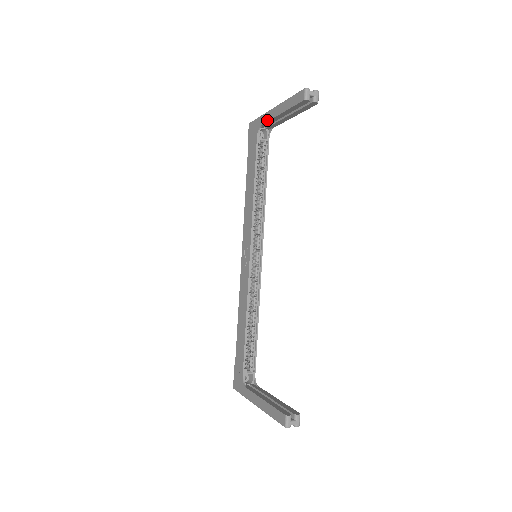
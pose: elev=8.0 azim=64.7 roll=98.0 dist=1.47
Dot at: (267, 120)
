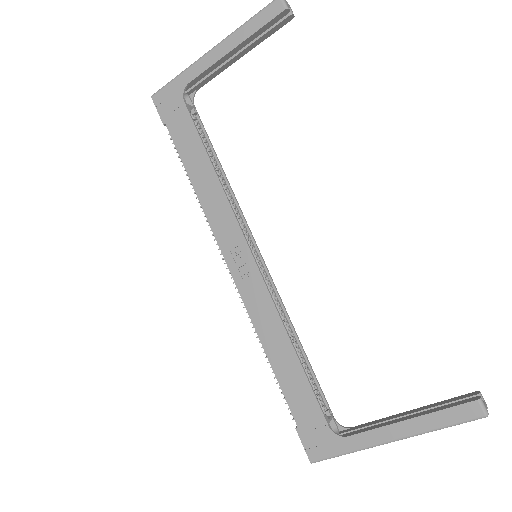
Dot at: (202, 70)
